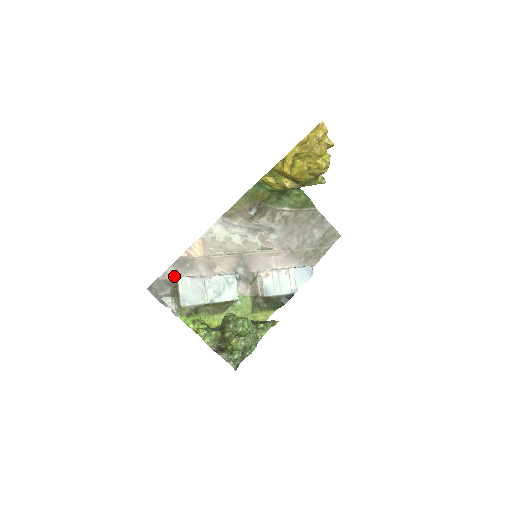
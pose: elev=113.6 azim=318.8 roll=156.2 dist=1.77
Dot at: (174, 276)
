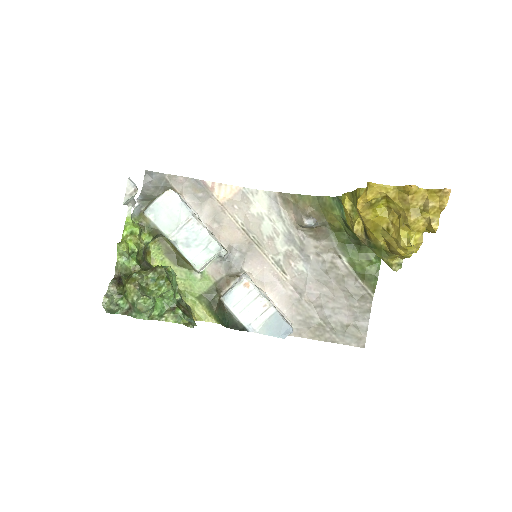
Dot at: (178, 188)
